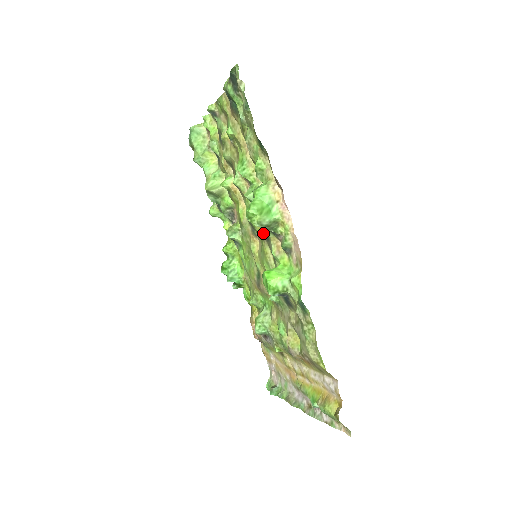
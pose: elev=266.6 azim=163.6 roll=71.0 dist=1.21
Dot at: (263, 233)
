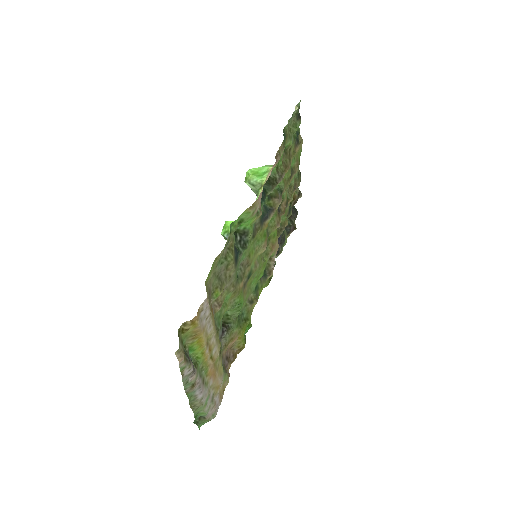
Dot at: (263, 221)
